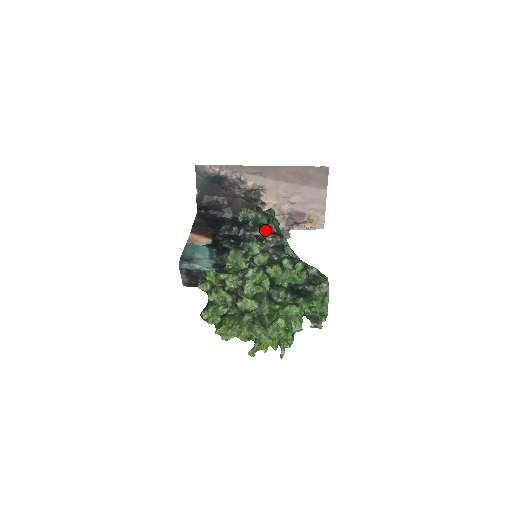
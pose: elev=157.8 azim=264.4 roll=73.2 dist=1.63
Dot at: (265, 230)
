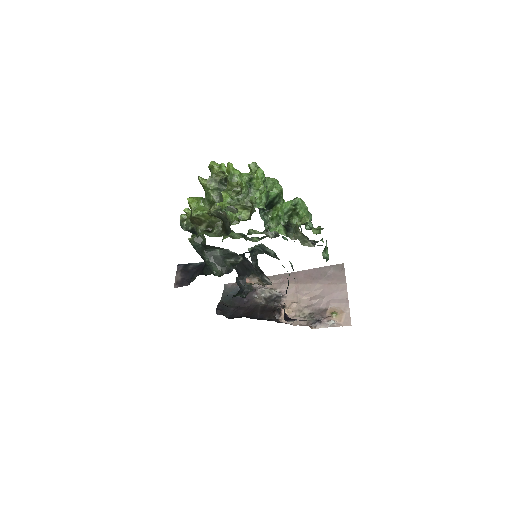
Dot at: (271, 256)
